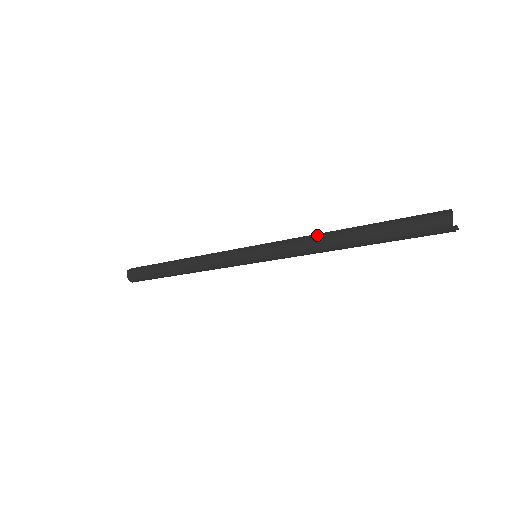
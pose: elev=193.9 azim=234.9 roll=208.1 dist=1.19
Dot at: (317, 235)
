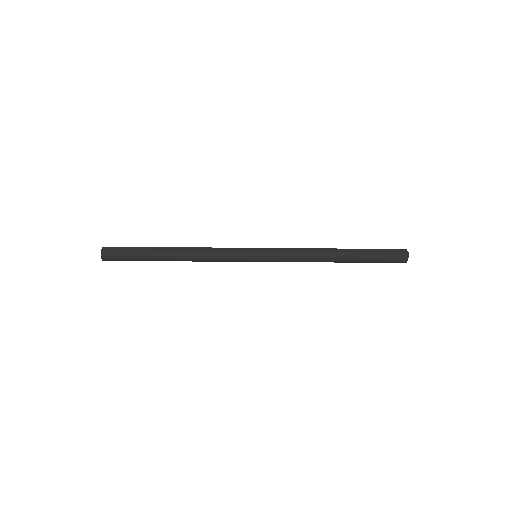
Dot at: (317, 251)
